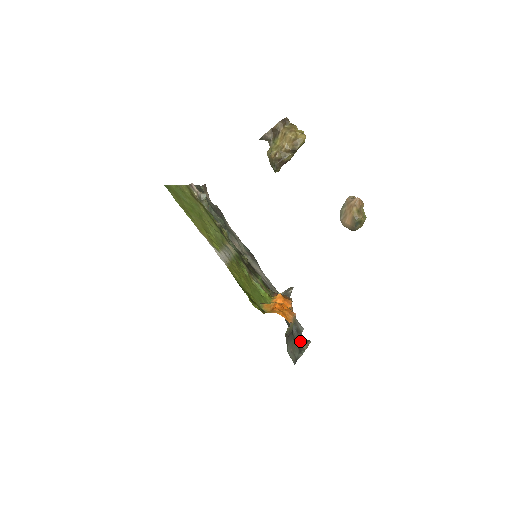
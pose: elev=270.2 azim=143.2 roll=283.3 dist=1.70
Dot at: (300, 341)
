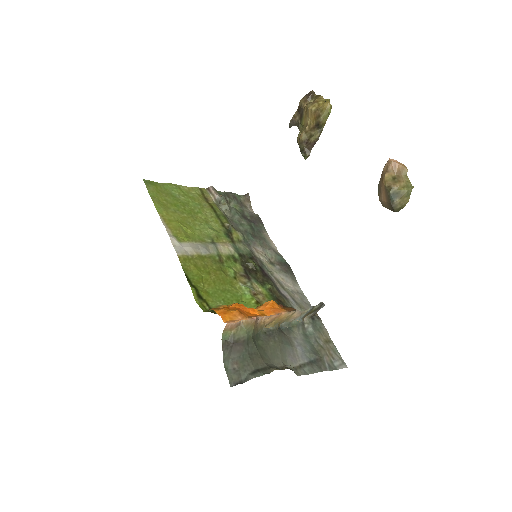
Dot at: (288, 368)
